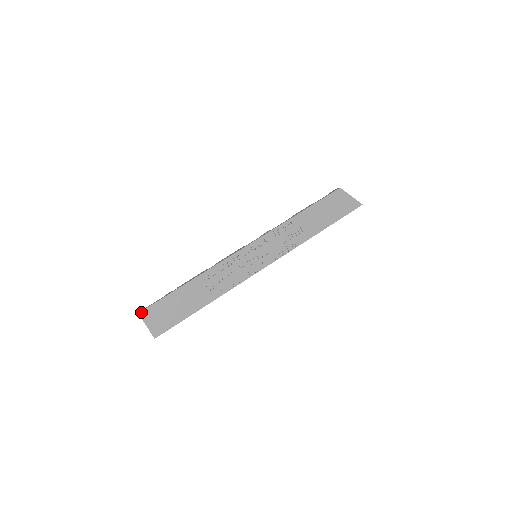
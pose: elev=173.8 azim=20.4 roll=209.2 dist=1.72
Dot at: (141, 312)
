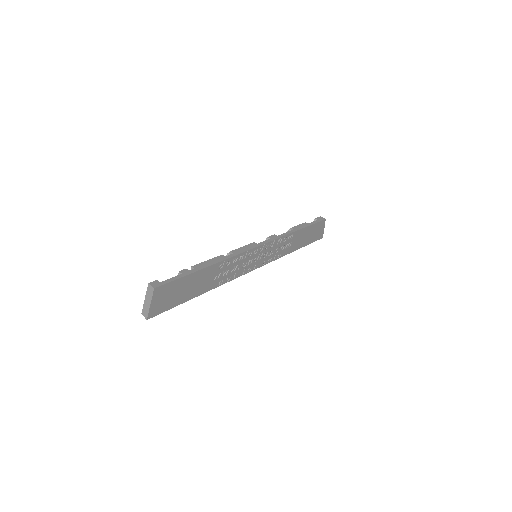
Dot at: (157, 288)
